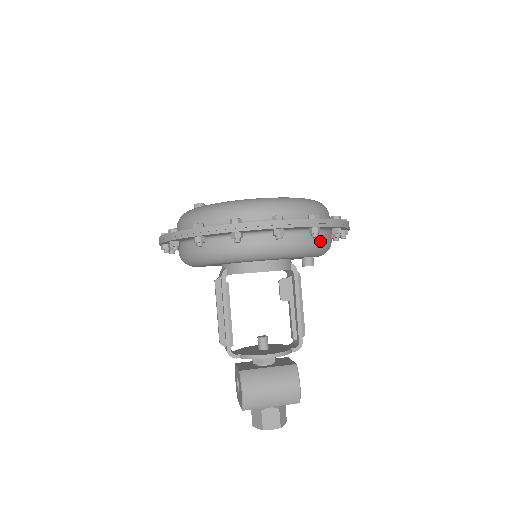
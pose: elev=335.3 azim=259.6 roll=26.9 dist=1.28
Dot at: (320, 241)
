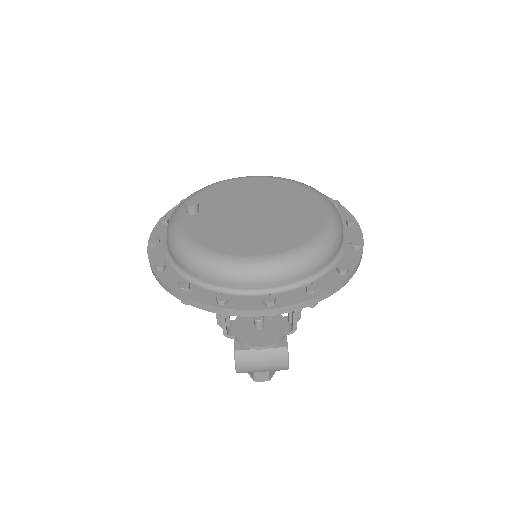
Dot at: occluded
